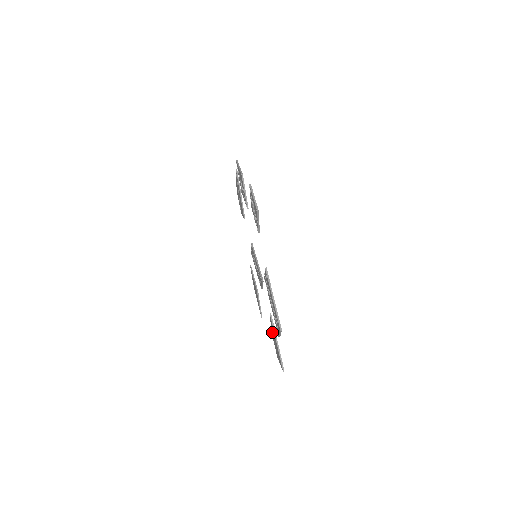
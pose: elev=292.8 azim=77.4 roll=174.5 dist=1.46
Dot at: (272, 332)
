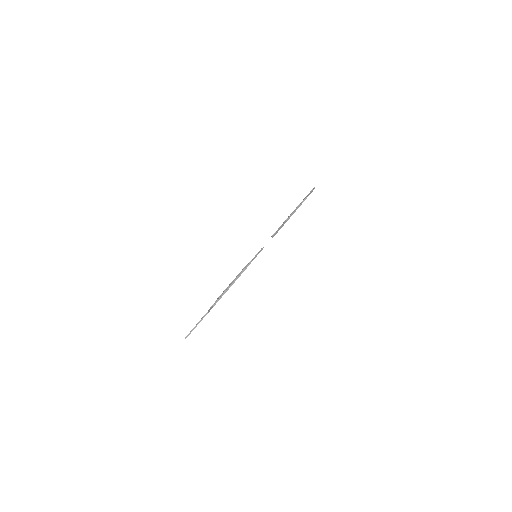
Dot at: occluded
